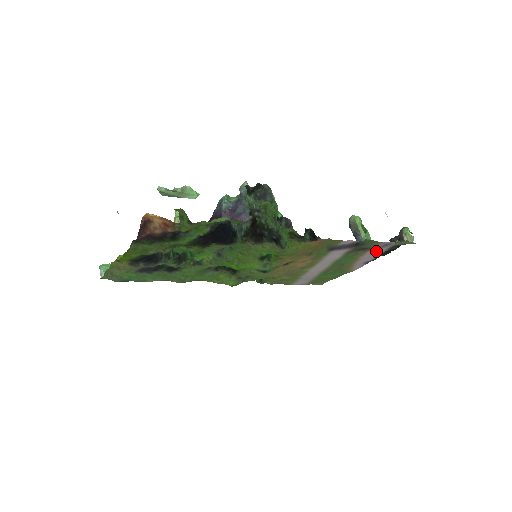
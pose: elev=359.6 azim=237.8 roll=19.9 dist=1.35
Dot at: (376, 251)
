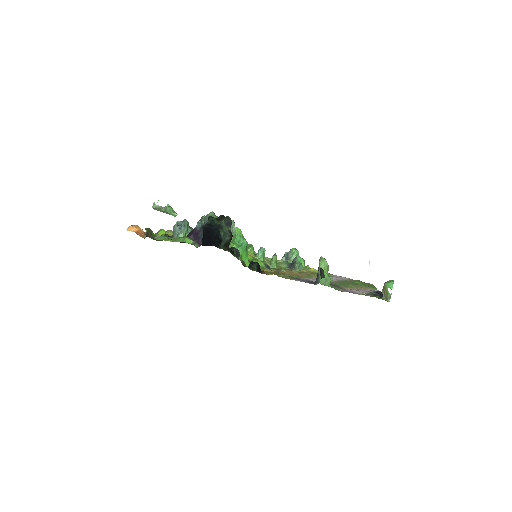
Dot at: (358, 291)
